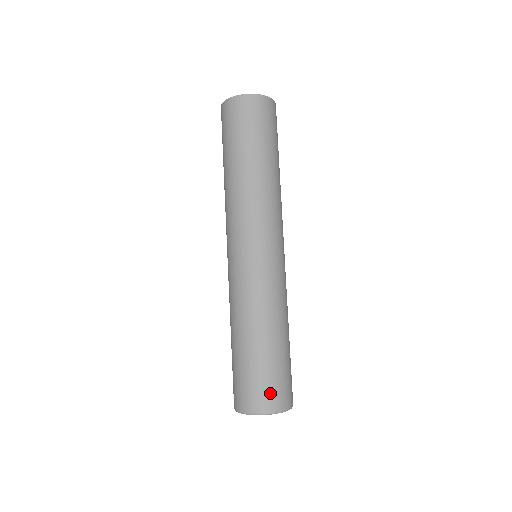
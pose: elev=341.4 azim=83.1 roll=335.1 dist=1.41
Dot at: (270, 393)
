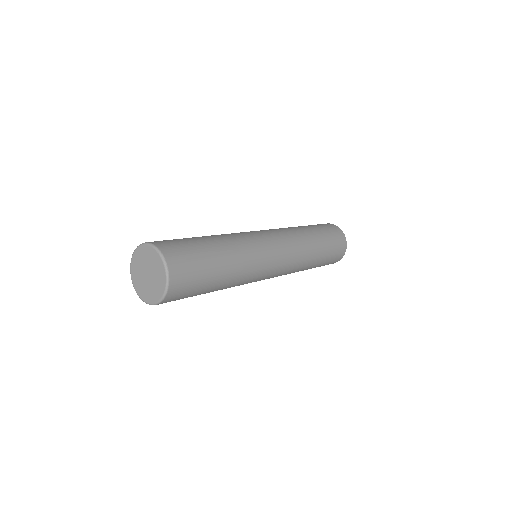
Dot at: occluded
